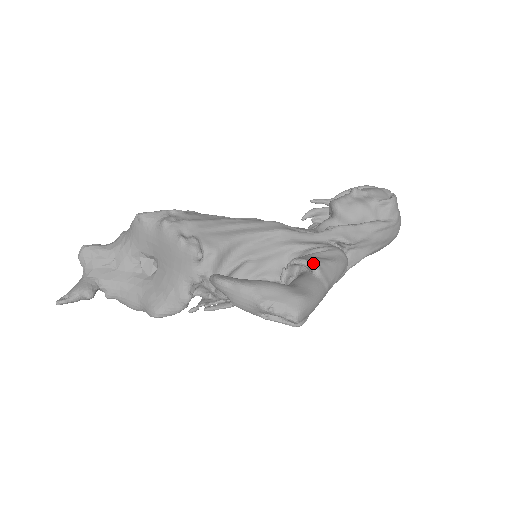
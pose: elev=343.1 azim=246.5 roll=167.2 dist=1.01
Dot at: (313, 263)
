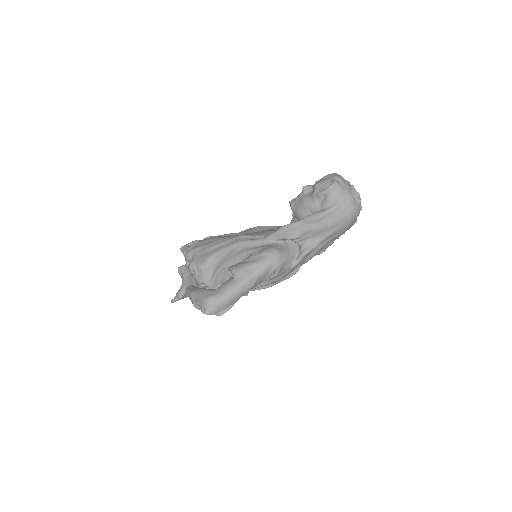
Dot at: (233, 269)
